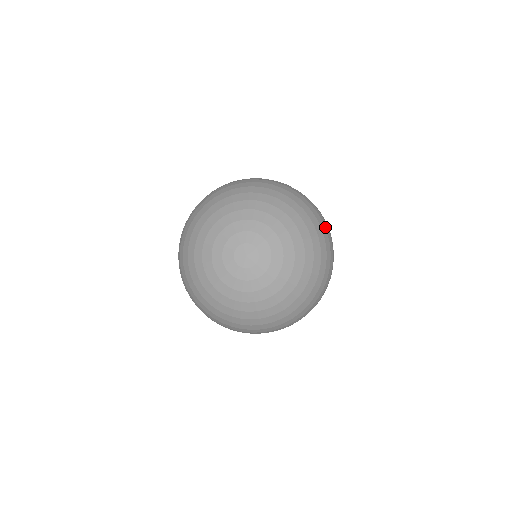
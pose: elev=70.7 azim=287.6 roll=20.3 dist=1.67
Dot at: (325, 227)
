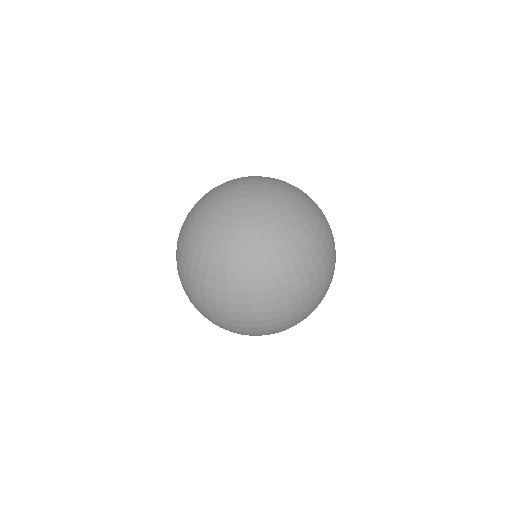
Dot at: occluded
